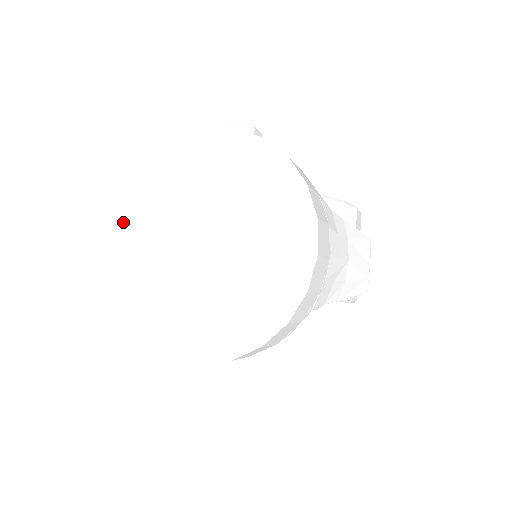
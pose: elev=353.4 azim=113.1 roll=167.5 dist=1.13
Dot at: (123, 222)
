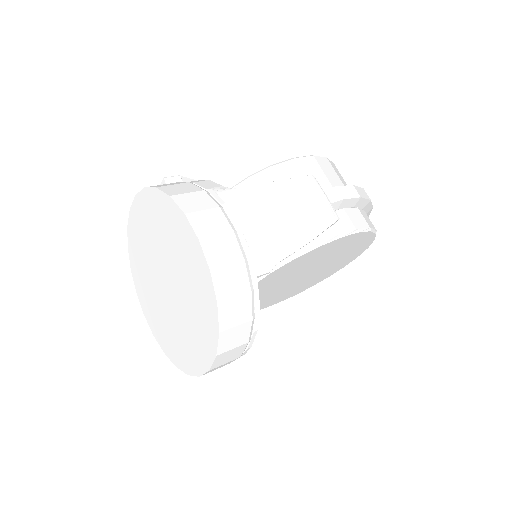
Dot at: (143, 302)
